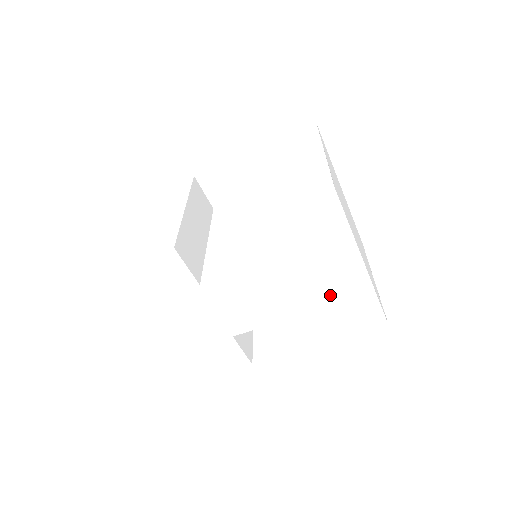
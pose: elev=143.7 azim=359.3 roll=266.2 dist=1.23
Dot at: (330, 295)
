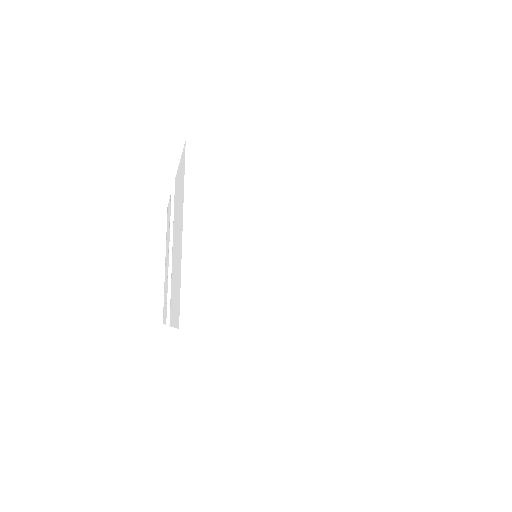
Dot at: occluded
